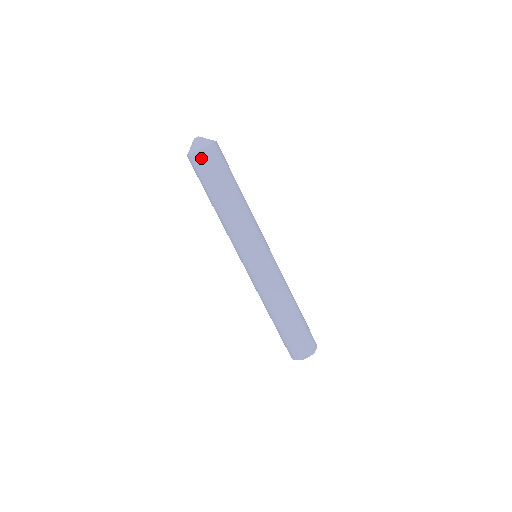
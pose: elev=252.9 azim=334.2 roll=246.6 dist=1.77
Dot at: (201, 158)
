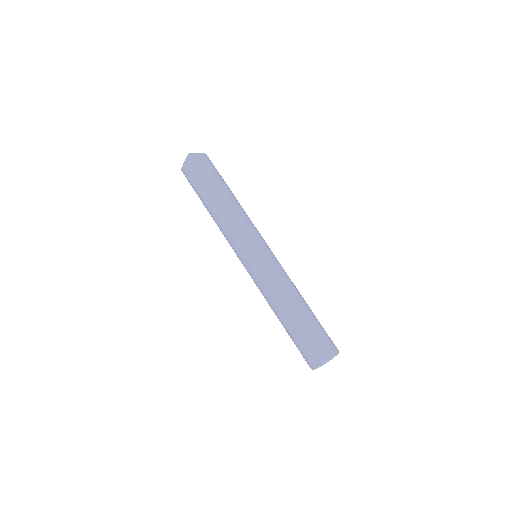
Dot at: (188, 169)
